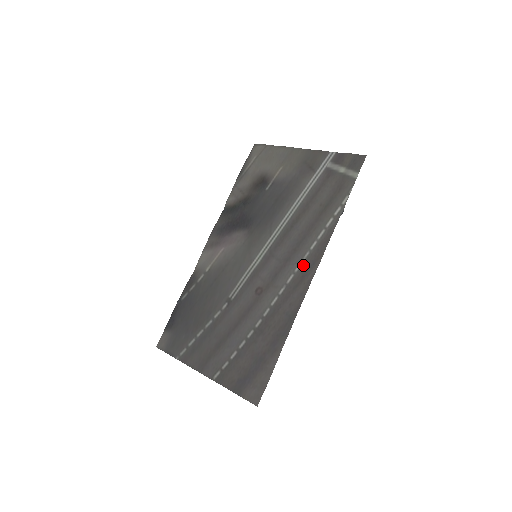
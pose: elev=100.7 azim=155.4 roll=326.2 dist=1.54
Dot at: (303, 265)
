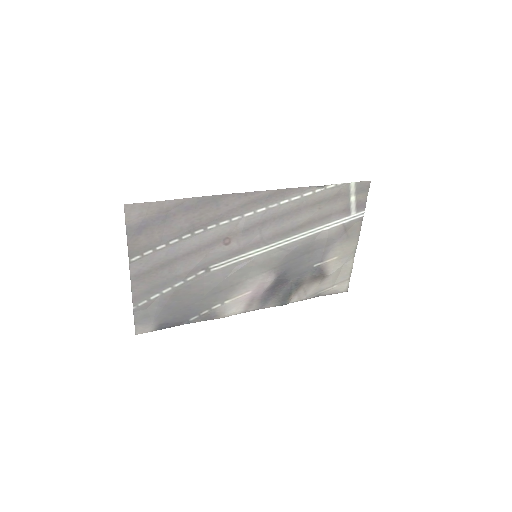
Dot at: (265, 206)
